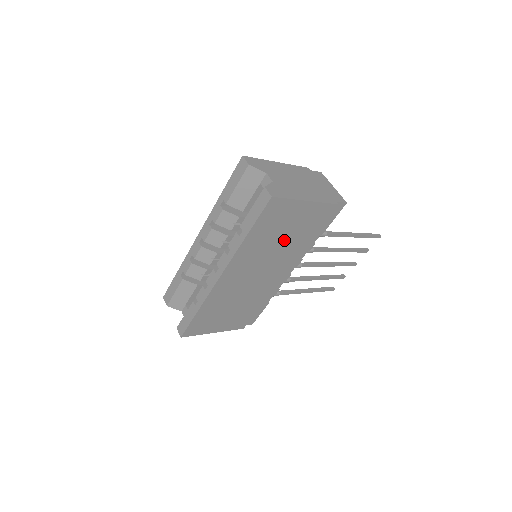
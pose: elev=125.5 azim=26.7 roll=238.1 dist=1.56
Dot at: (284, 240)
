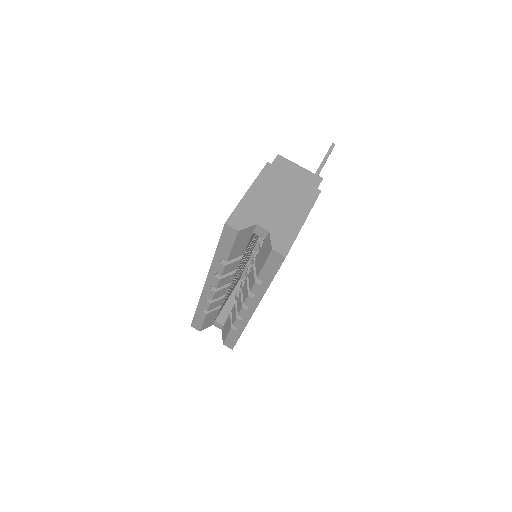
Dot at: occluded
